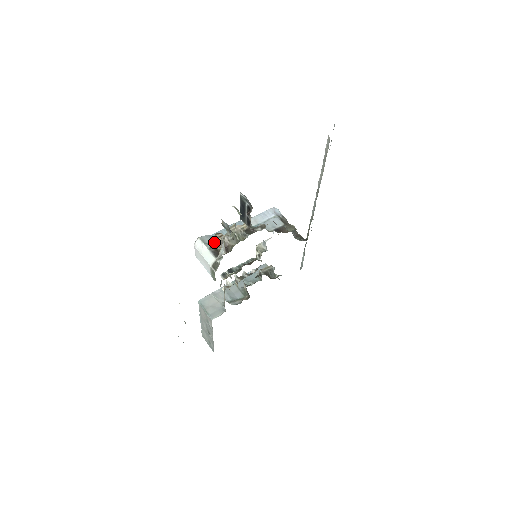
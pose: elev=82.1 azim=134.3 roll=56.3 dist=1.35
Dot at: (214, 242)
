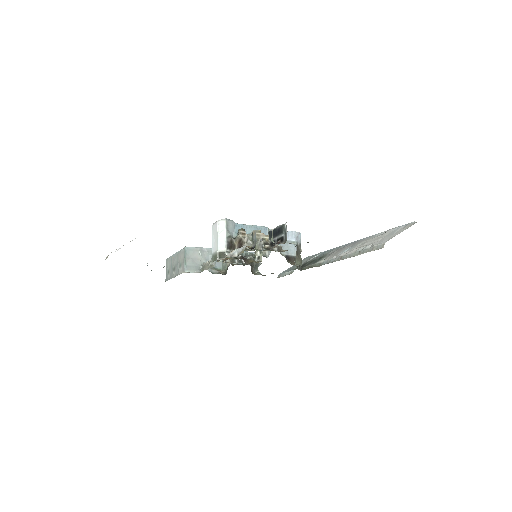
Dot at: (235, 232)
